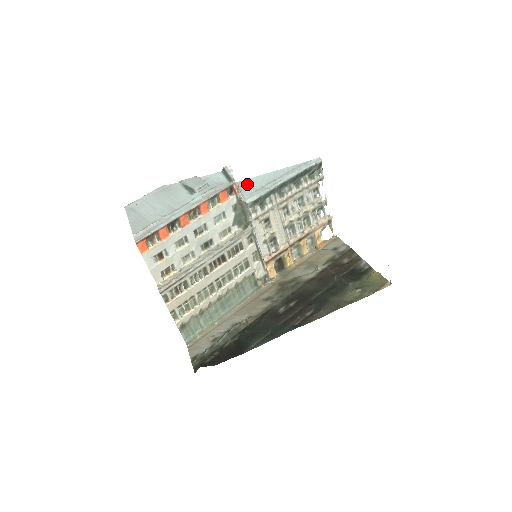
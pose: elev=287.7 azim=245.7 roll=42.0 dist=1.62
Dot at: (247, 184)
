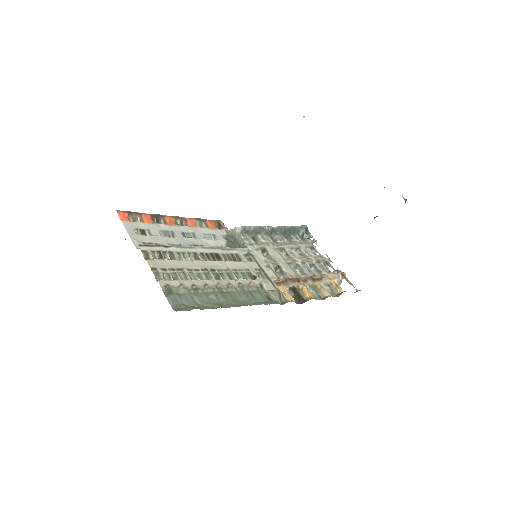
Dot at: occluded
